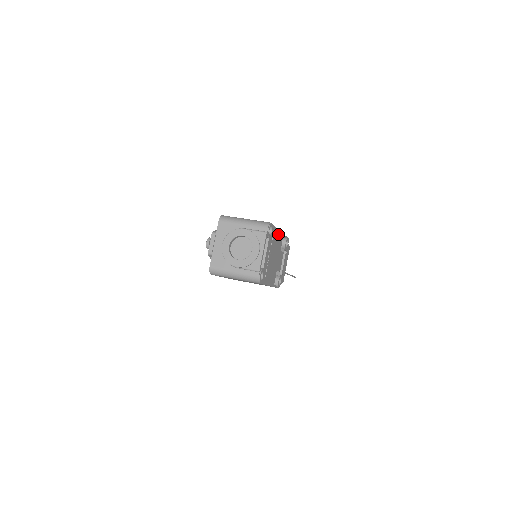
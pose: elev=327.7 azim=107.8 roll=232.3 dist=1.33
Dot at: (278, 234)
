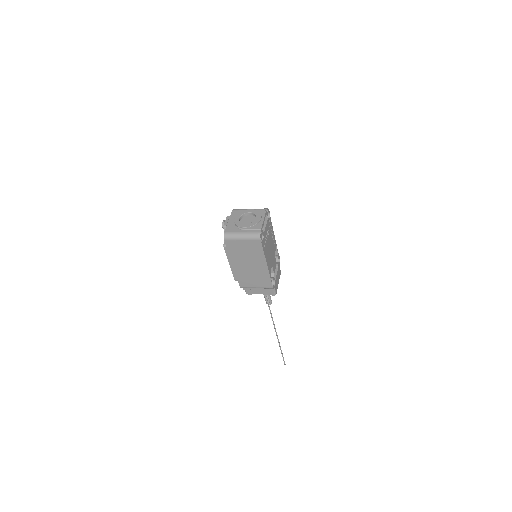
Dot at: (273, 235)
